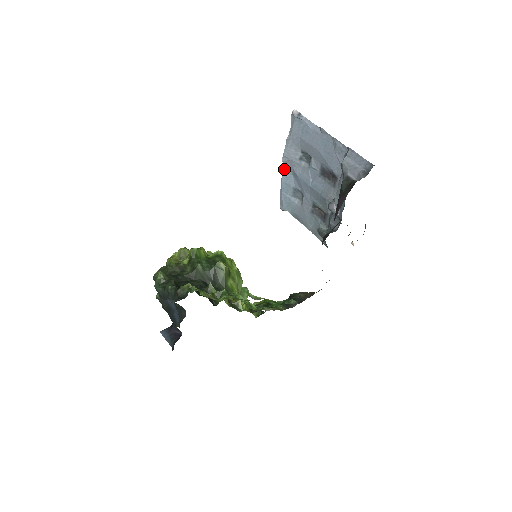
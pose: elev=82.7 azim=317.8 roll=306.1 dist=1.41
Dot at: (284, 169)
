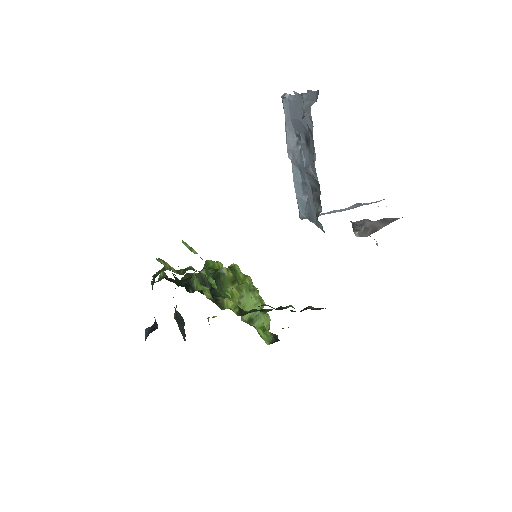
Dot at: (292, 166)
